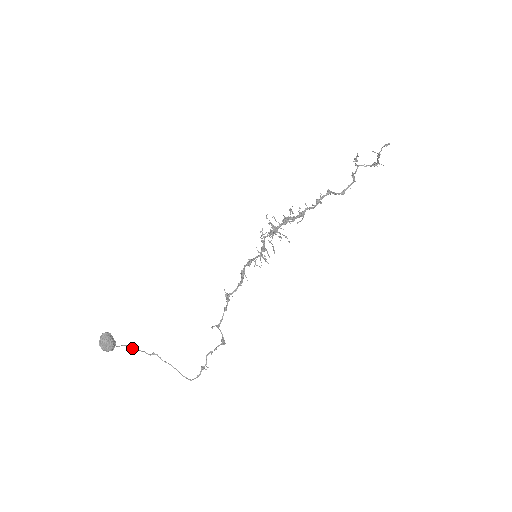
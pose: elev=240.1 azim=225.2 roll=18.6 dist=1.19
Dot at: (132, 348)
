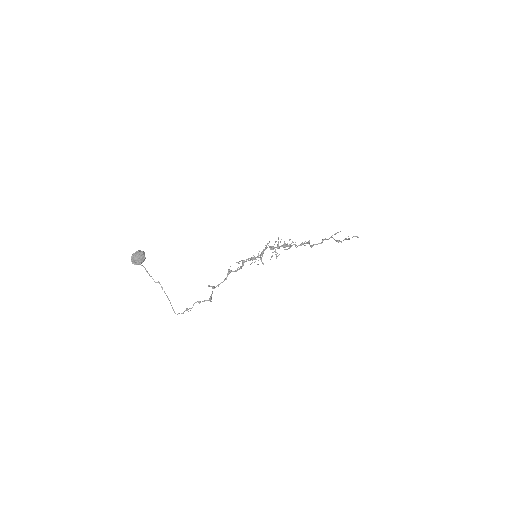
Dot at: (147, 271)
